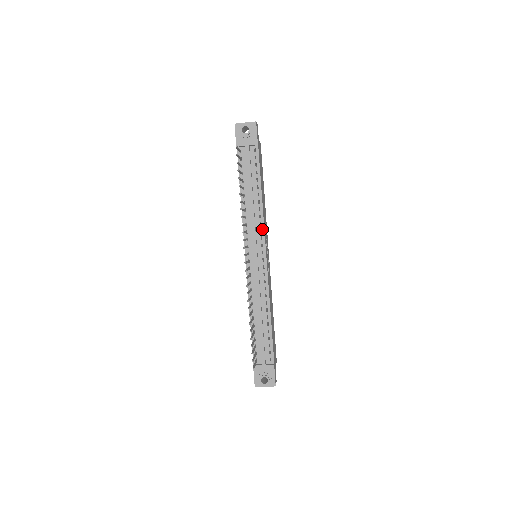
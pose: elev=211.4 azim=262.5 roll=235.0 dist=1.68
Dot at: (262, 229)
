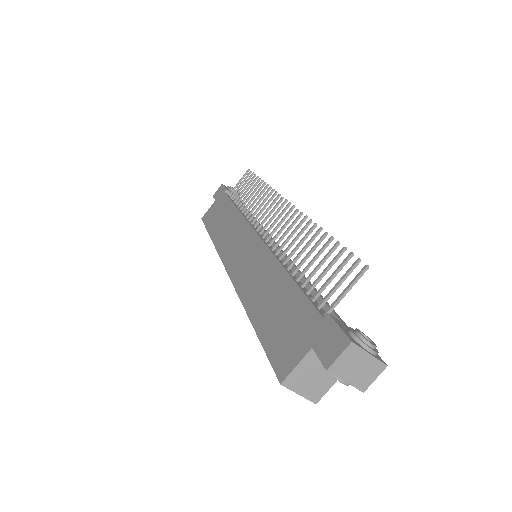
Dot at: occluded
